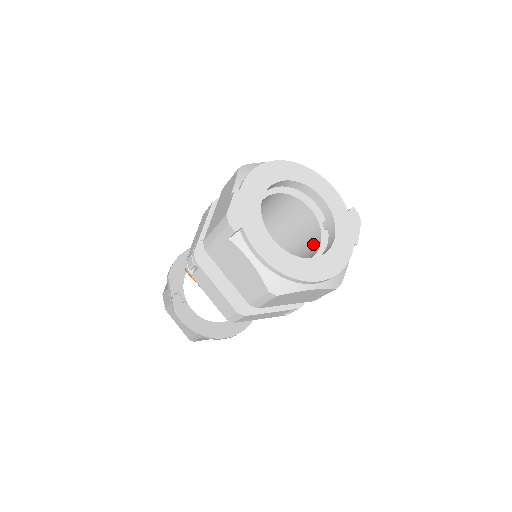
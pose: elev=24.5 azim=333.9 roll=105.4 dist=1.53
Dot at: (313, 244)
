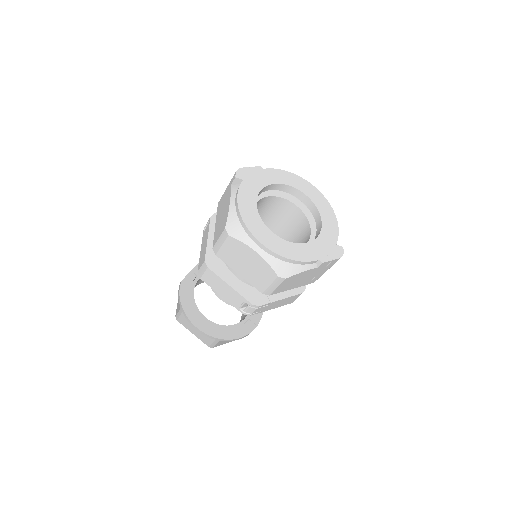
Dot at: occluded
